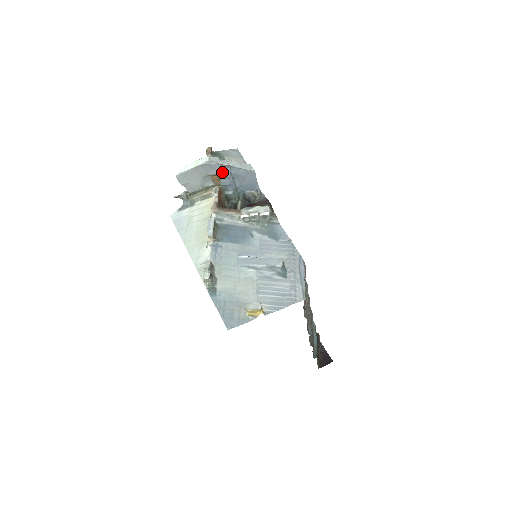
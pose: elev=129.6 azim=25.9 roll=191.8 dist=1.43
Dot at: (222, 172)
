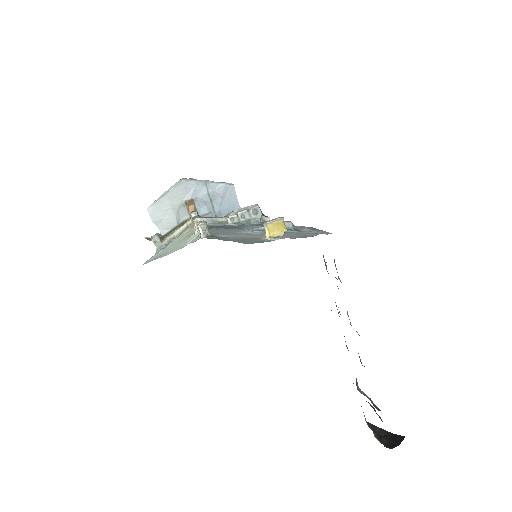
Dot at: (198, 194)
